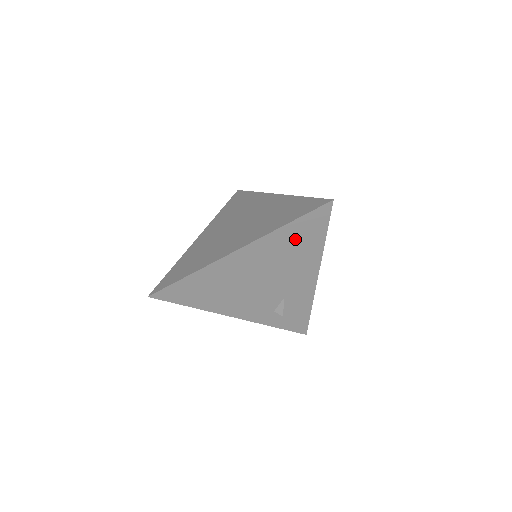
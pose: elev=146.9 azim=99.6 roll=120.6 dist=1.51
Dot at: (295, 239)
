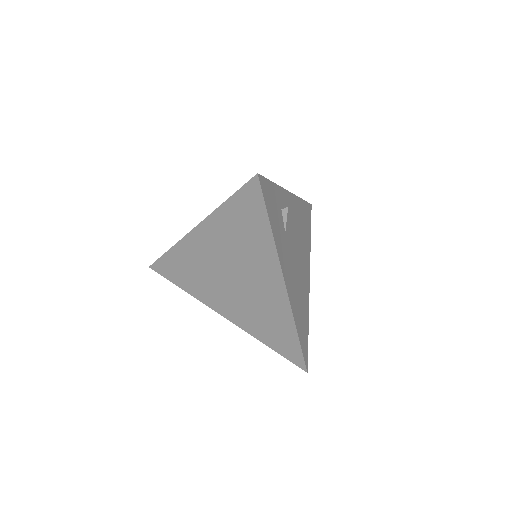
Dot at: occluded
